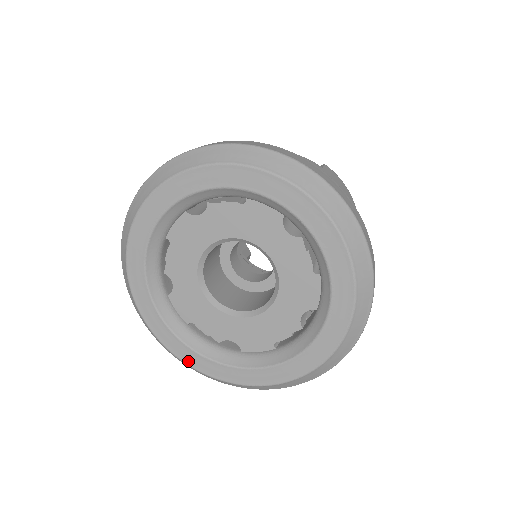
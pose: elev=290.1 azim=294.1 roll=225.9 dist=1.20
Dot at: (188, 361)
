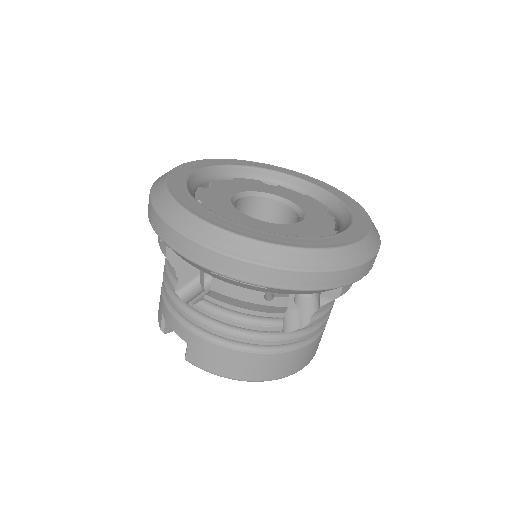
Dot at: (177, 197)
